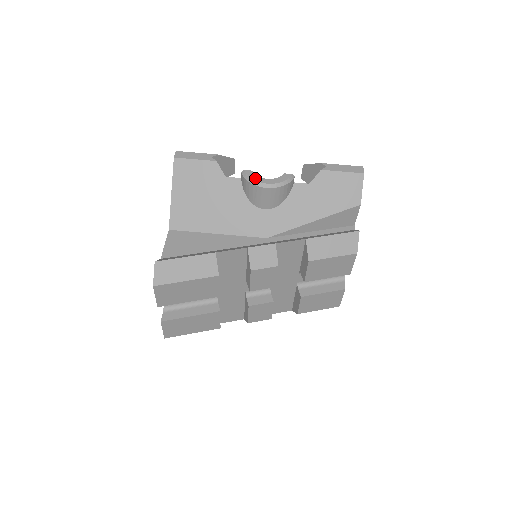
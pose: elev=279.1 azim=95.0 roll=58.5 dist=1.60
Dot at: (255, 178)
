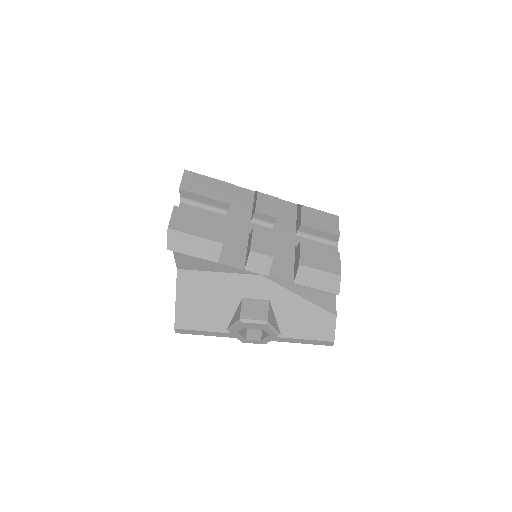
Dot at: occluded
